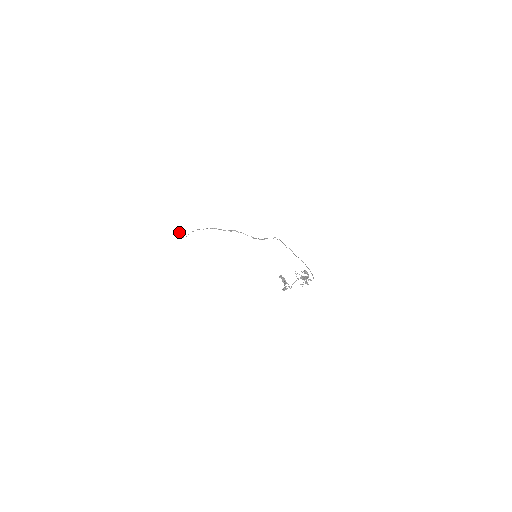
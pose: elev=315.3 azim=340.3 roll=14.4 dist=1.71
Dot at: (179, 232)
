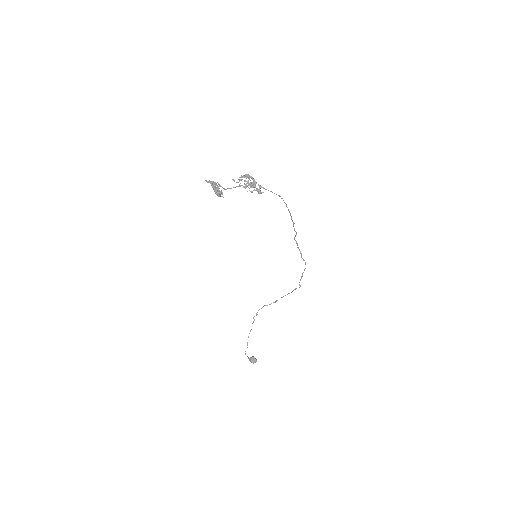
Dot at: (254, 360)
